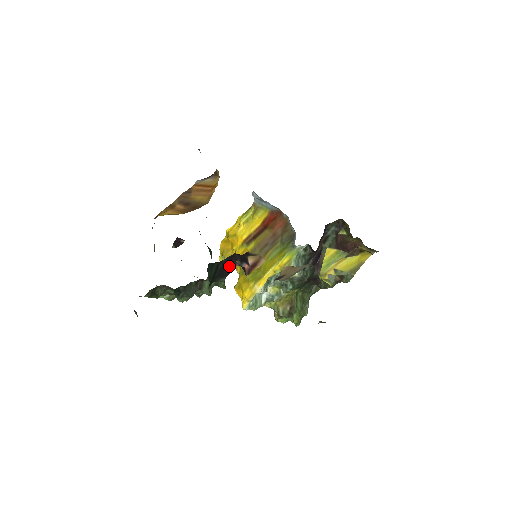
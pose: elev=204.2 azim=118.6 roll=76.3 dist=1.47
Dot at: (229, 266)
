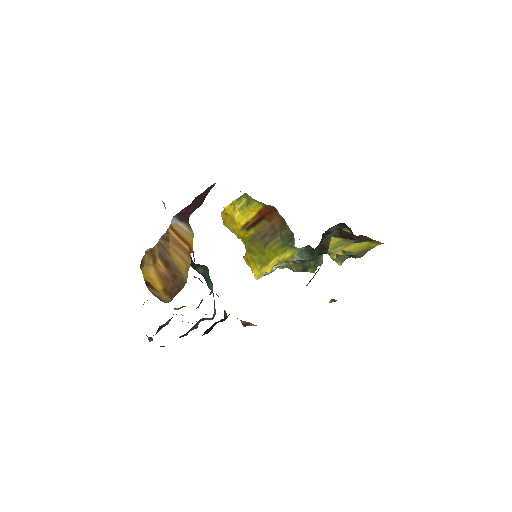
Dot at: (224, 318)
